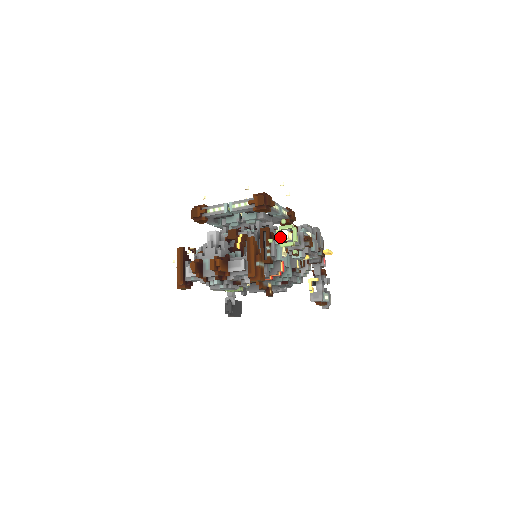
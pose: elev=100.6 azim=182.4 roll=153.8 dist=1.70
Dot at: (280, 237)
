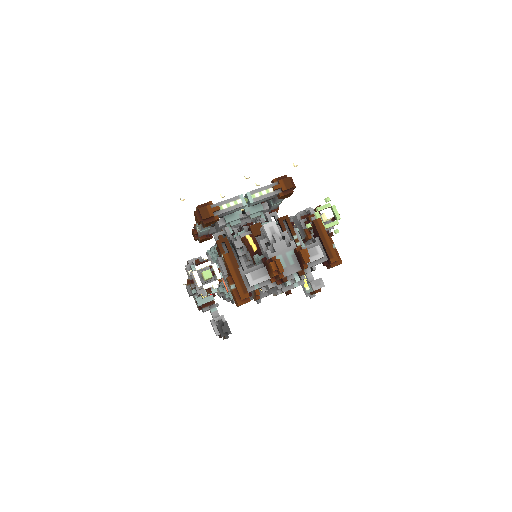
Dot at: occluded
